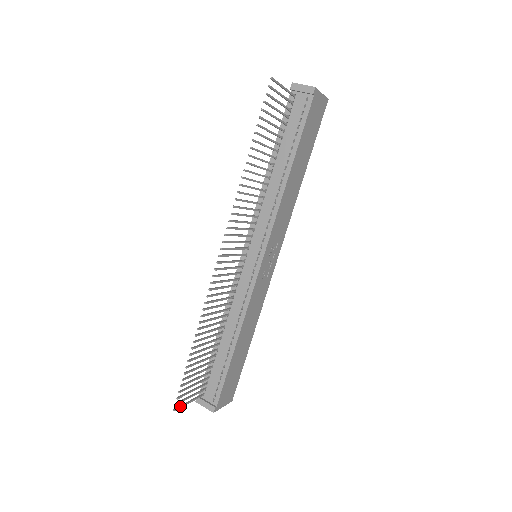
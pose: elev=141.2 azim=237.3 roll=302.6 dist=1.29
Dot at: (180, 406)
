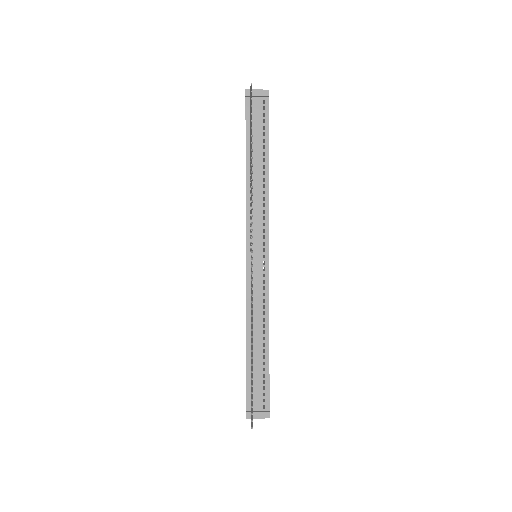
Dot at: (252, 423)
